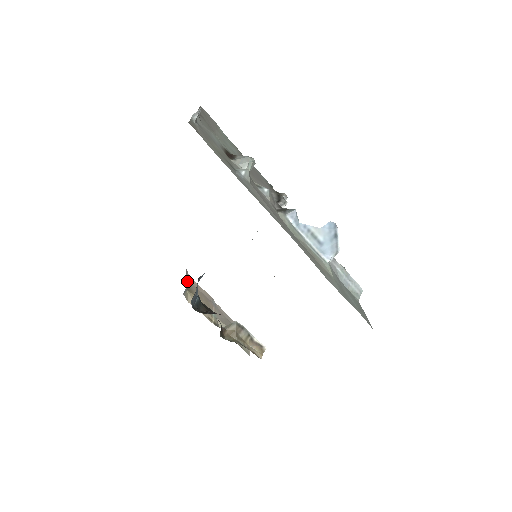
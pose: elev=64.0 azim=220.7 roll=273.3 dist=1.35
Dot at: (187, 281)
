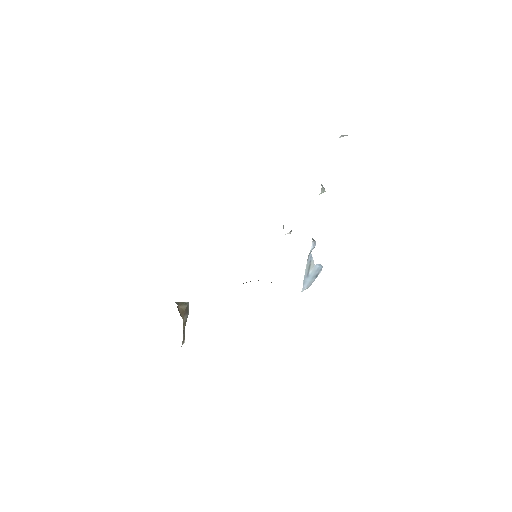
Dot at: occluded
